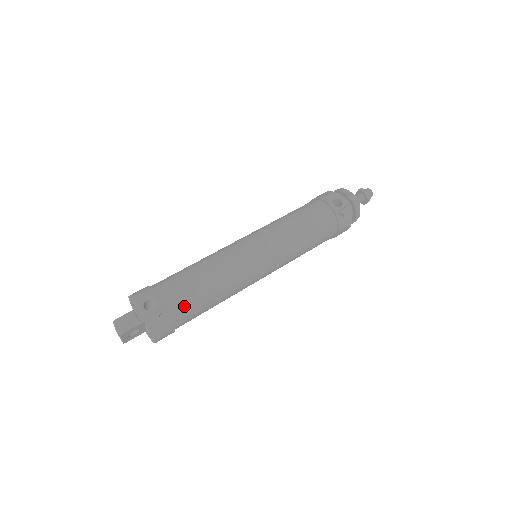
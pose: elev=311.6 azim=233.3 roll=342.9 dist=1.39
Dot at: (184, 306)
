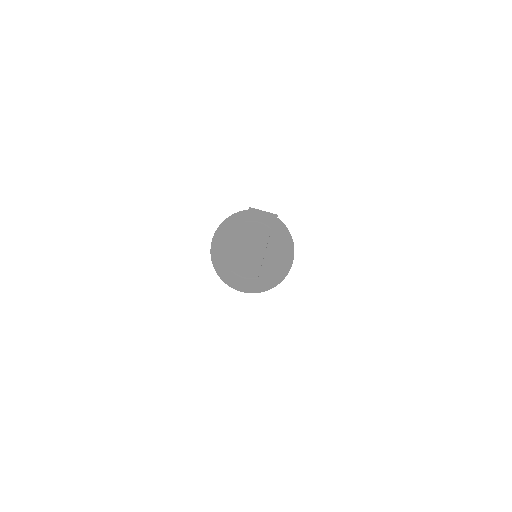
Dot at: occluded
